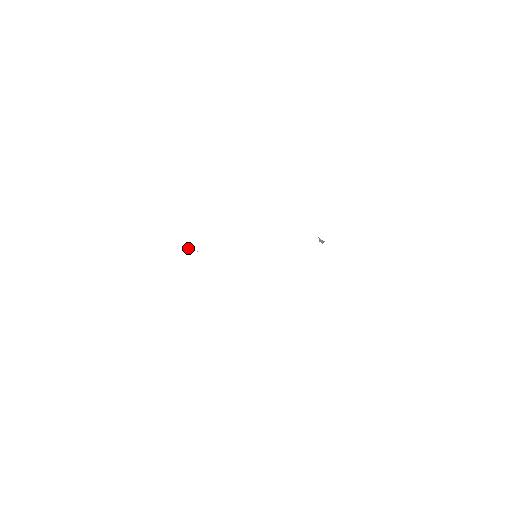
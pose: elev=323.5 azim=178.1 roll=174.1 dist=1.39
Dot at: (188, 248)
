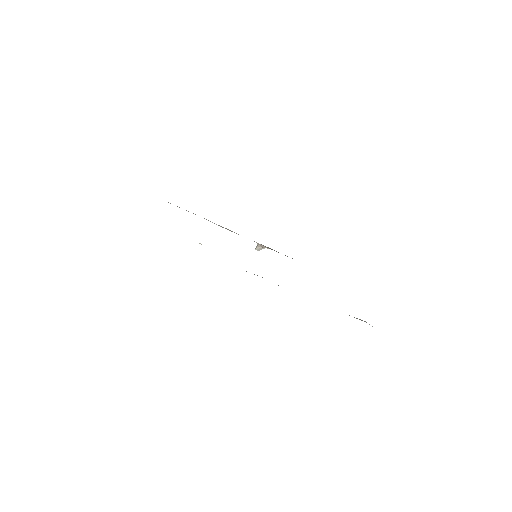
Dot at: occluded
